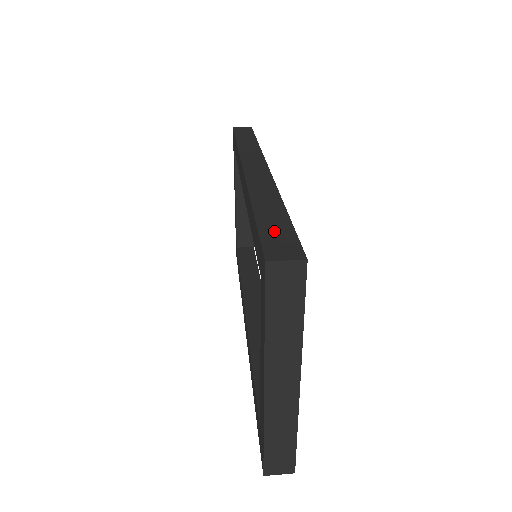
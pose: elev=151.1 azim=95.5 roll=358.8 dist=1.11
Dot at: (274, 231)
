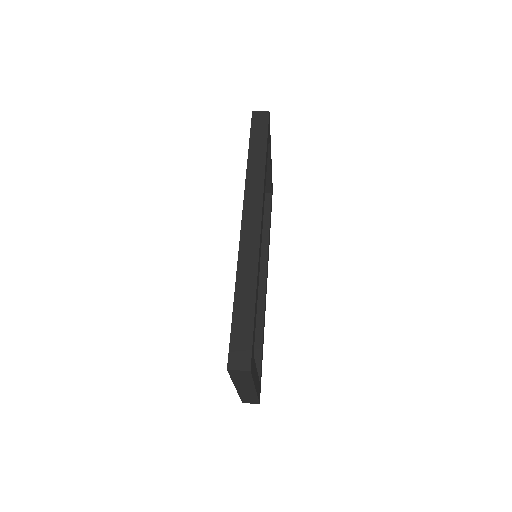
Dot at: (240, 332)
